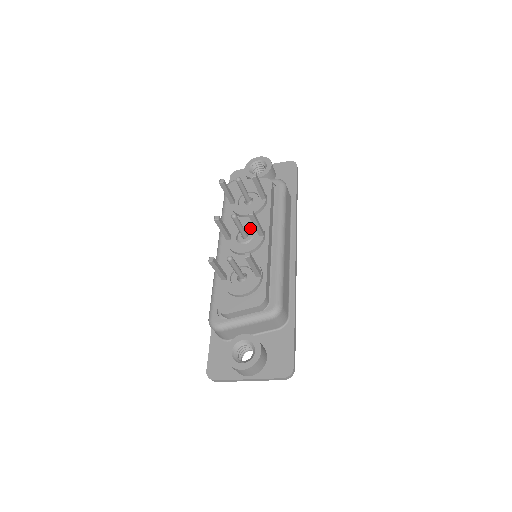
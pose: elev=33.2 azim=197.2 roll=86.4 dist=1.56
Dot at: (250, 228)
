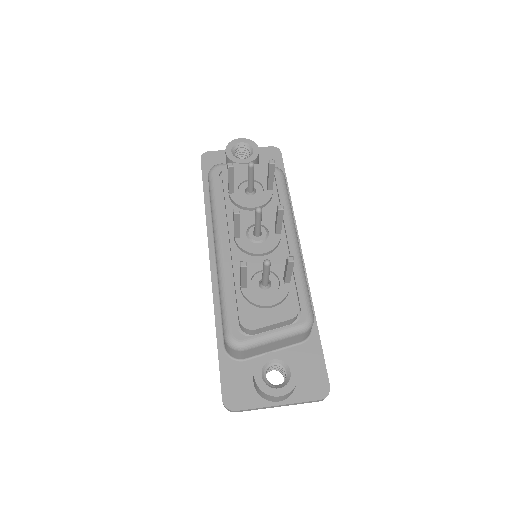
Dot at: (262, 224)
